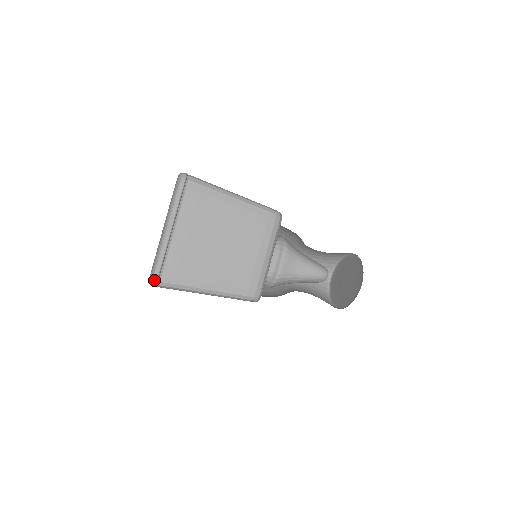
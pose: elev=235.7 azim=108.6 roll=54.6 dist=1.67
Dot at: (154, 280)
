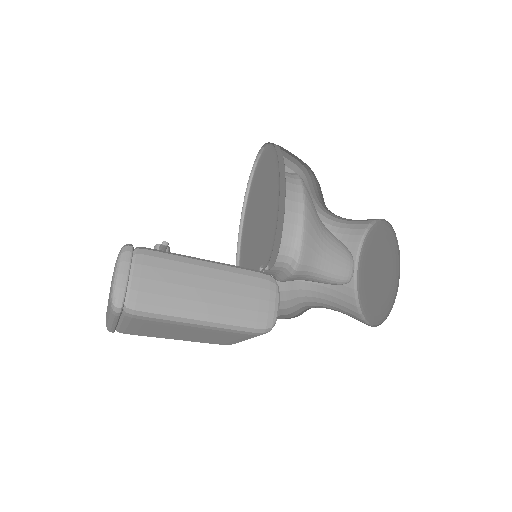
Dot at: occluded
